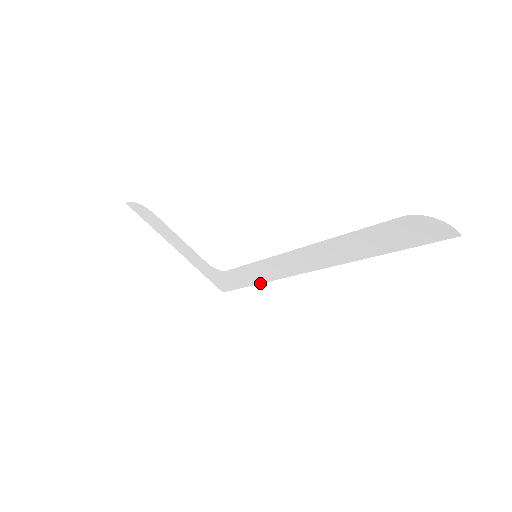
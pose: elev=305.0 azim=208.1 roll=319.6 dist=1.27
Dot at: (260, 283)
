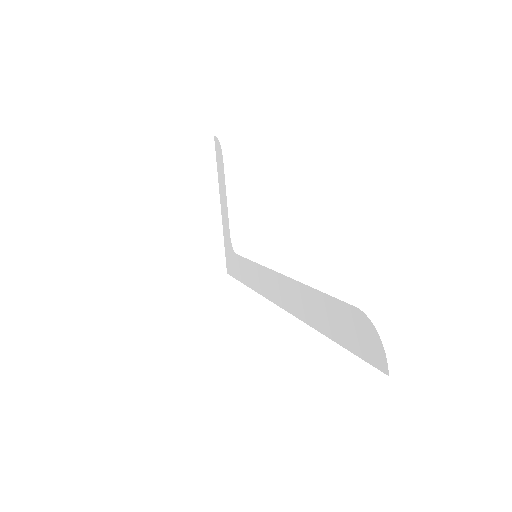
Dot at: (248, 286)
